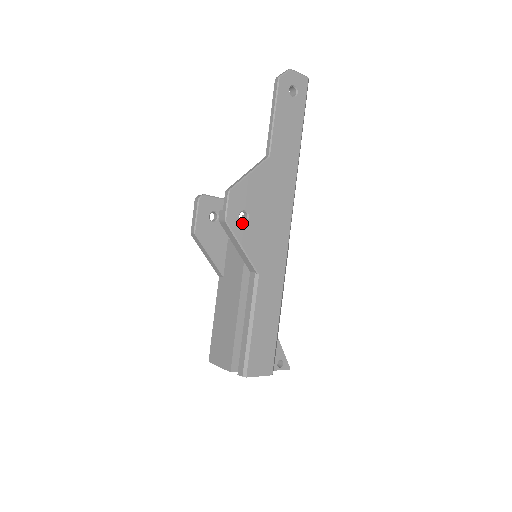
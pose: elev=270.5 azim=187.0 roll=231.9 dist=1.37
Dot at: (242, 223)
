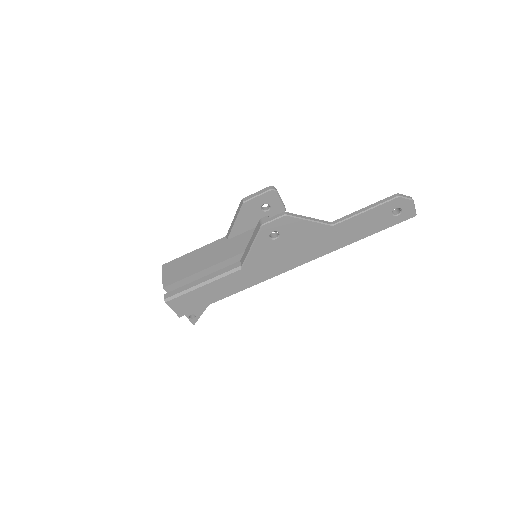
Dot at: (269, 237)
